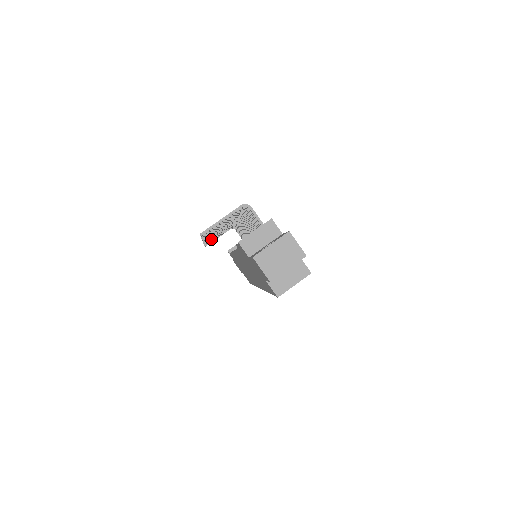
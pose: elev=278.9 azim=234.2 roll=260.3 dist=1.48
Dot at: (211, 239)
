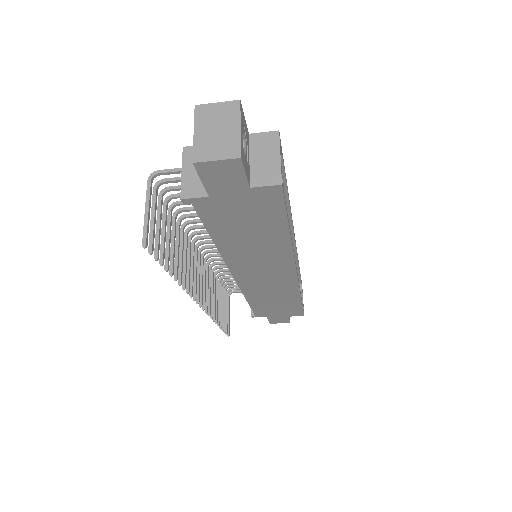
Dot at: (212, 307)
